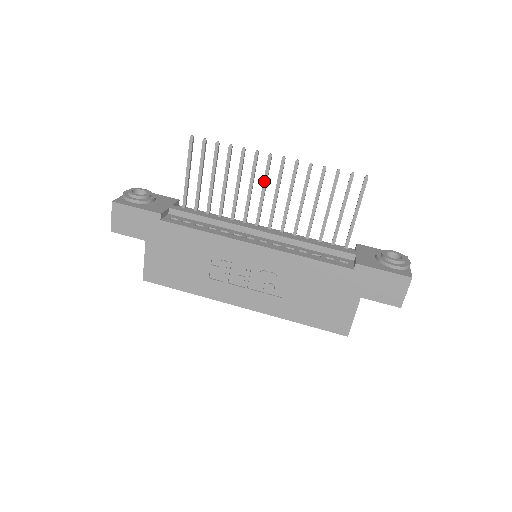
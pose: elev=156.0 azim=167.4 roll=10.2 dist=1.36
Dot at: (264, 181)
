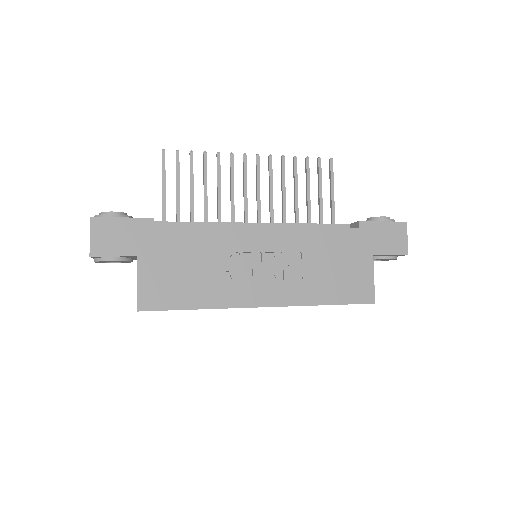
Dot at: (244, 180)
